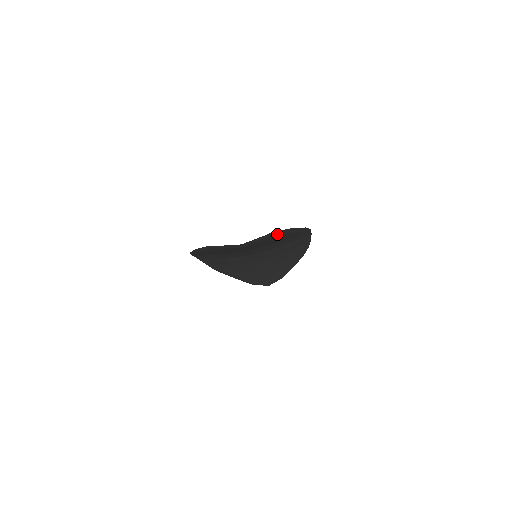
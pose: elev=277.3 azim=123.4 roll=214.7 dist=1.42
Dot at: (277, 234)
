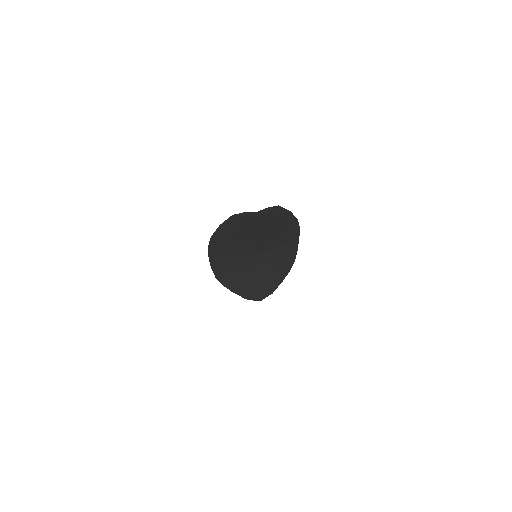
Dot at: (280, 212)
